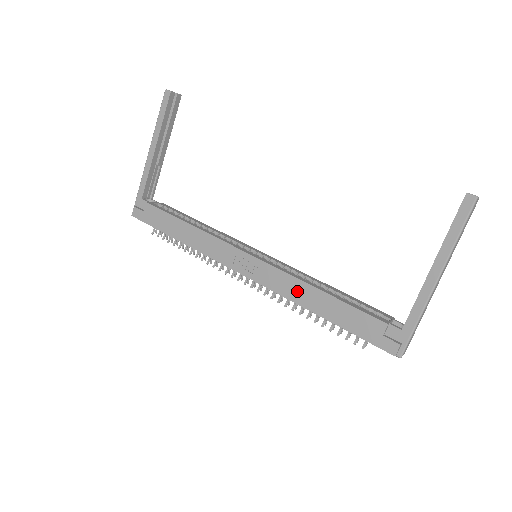
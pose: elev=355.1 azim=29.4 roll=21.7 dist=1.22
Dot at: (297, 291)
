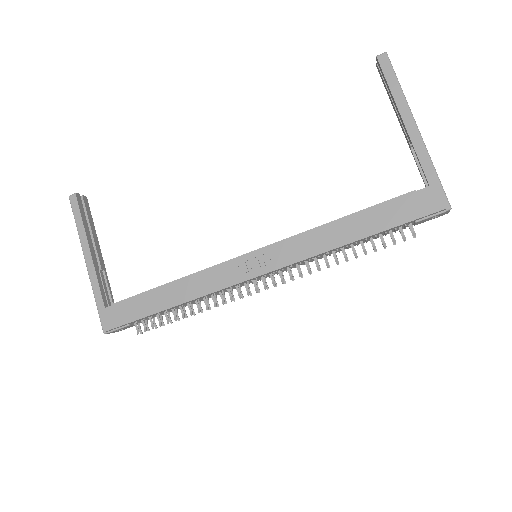
Dot at: (319, 240)
